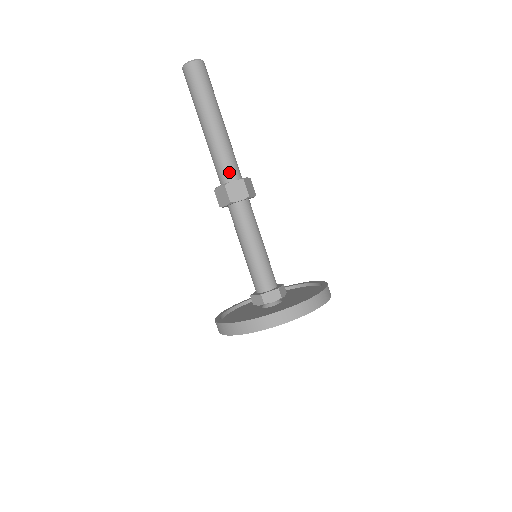
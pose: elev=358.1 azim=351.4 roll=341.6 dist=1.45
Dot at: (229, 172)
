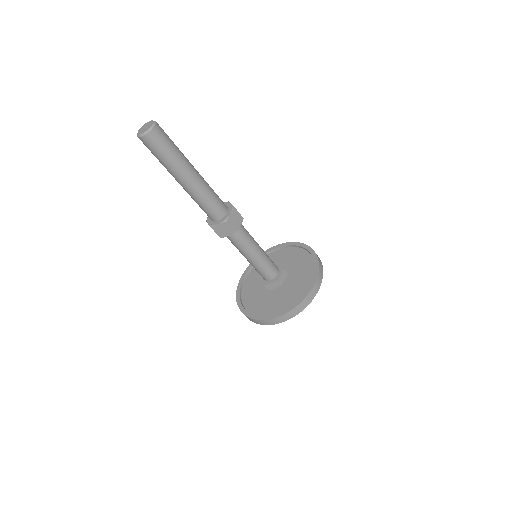
Dot at: (221, 208)
